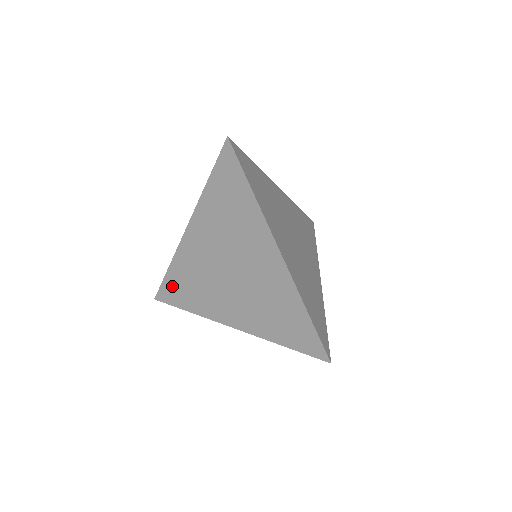
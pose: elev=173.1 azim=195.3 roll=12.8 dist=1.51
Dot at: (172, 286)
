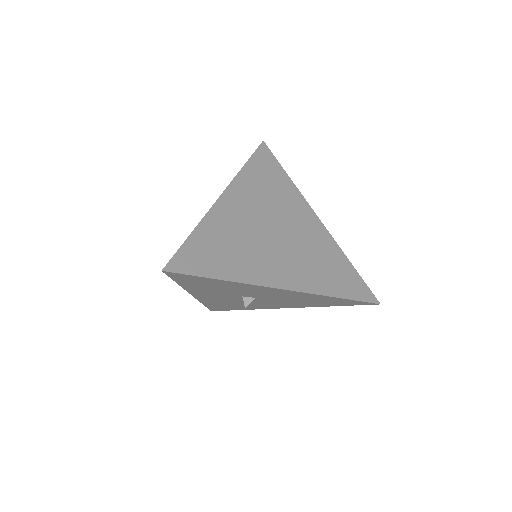
Dot at: occluded
